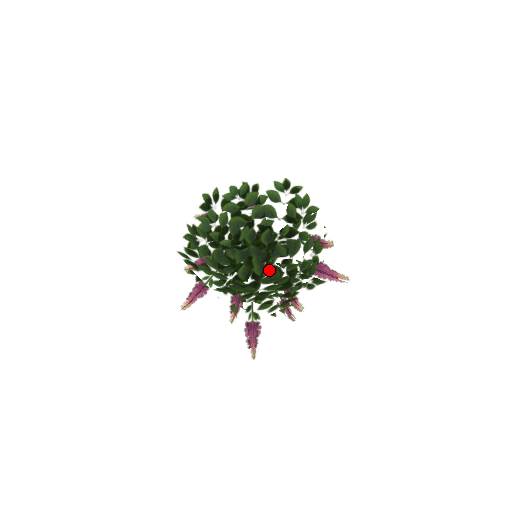
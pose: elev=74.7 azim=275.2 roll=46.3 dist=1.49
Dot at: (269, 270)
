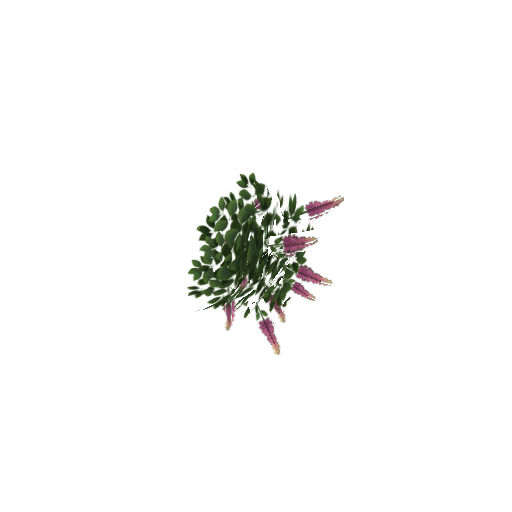
Dot at: occluded
